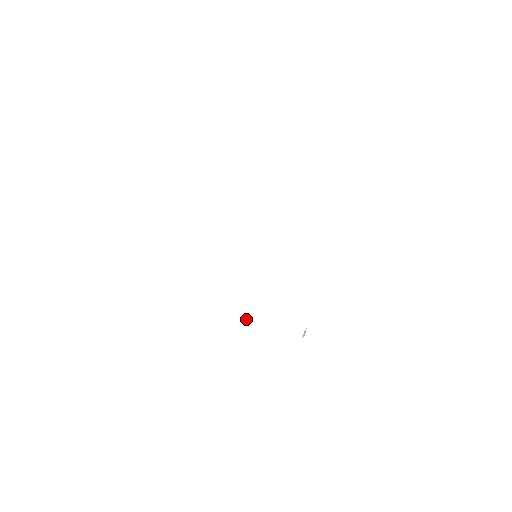
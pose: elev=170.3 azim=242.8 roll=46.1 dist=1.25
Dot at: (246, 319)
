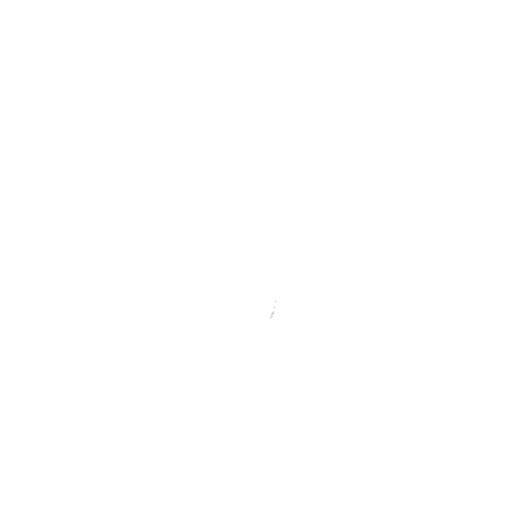
Dot at: (225, 308)
